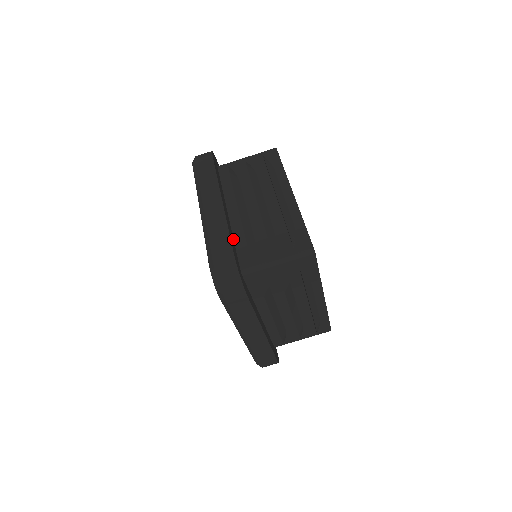
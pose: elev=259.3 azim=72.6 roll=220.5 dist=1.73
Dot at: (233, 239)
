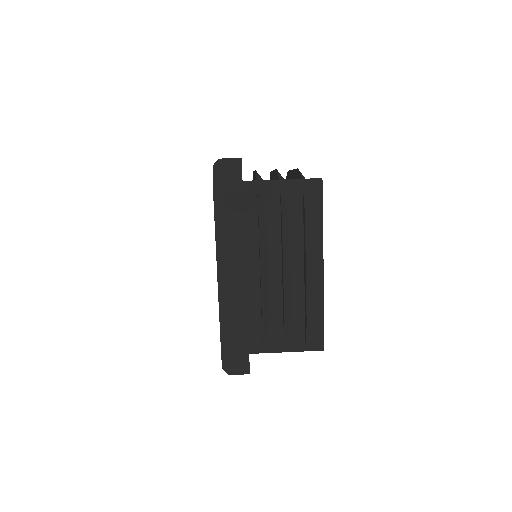
Dot at: occluded
